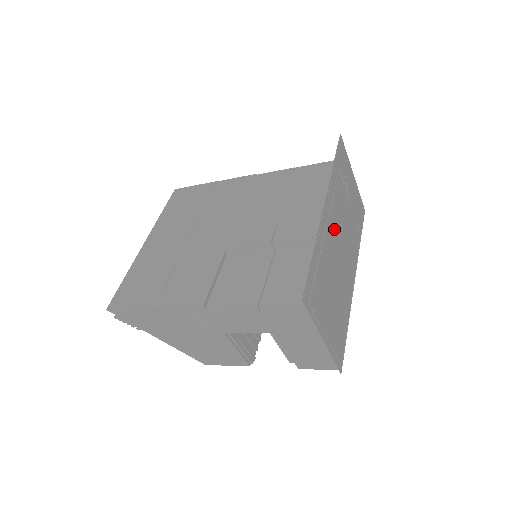
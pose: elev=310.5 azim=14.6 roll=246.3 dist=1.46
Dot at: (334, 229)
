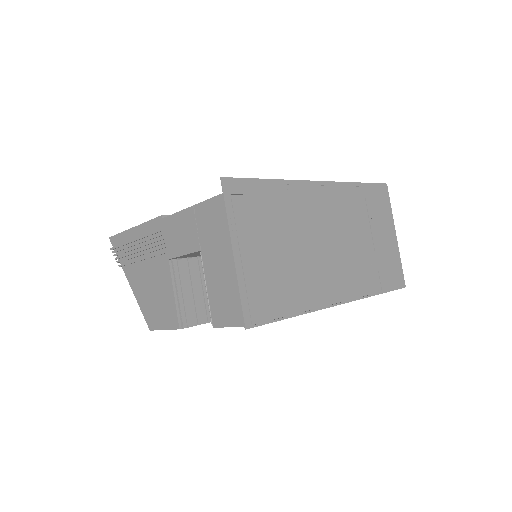
Dot at: (324, 217)
